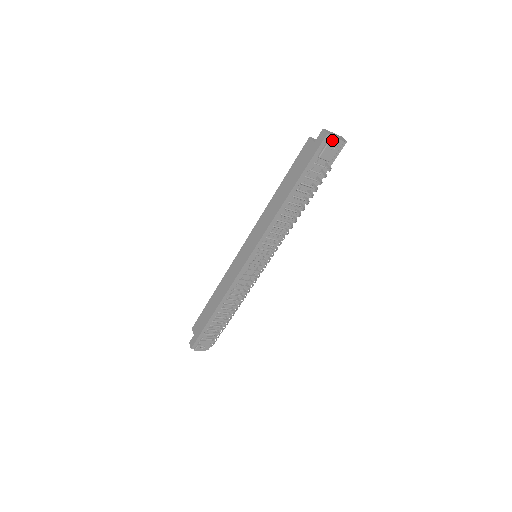
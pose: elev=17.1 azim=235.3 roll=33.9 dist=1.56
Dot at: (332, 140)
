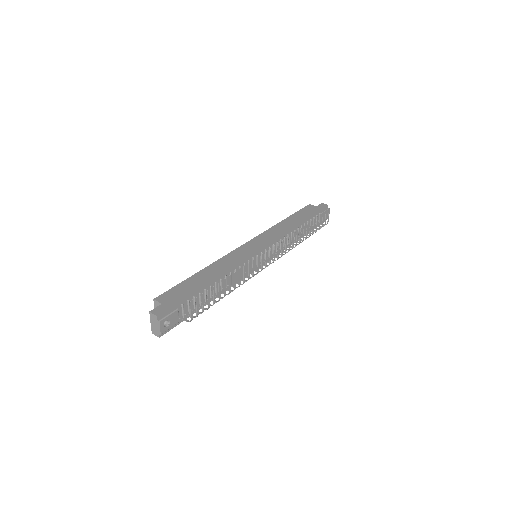
Dot at: (328, 210)
